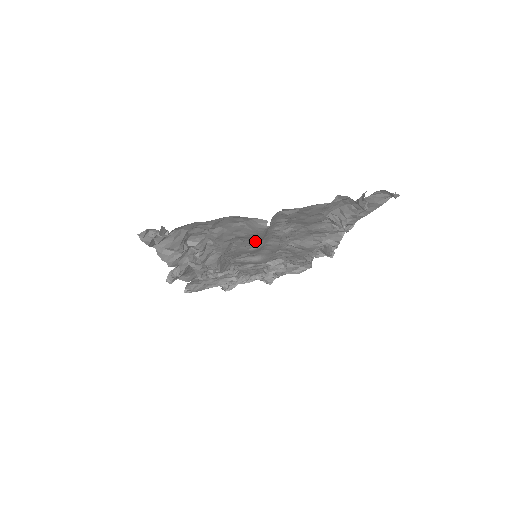
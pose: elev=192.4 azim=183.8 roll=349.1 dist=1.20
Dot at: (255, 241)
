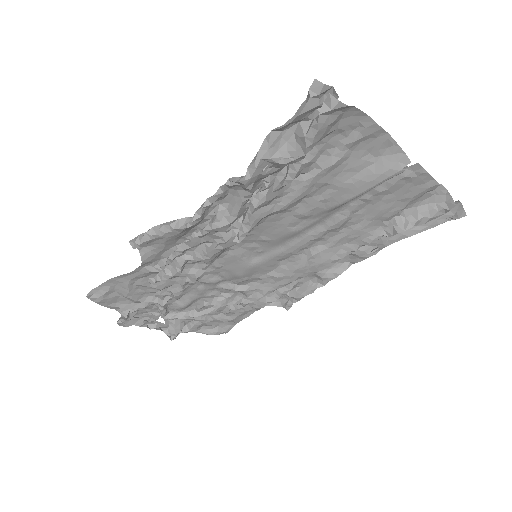
Dot at: (323, 209)
